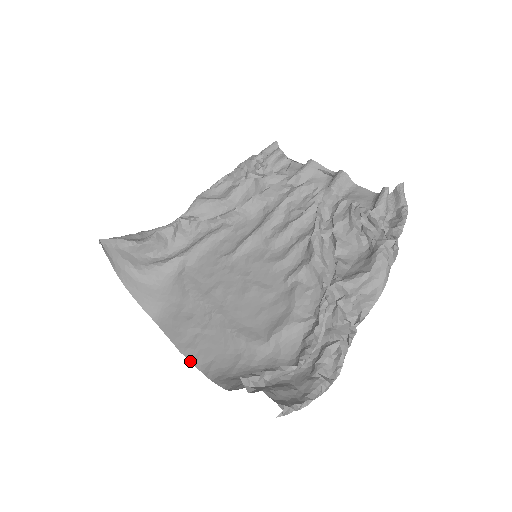
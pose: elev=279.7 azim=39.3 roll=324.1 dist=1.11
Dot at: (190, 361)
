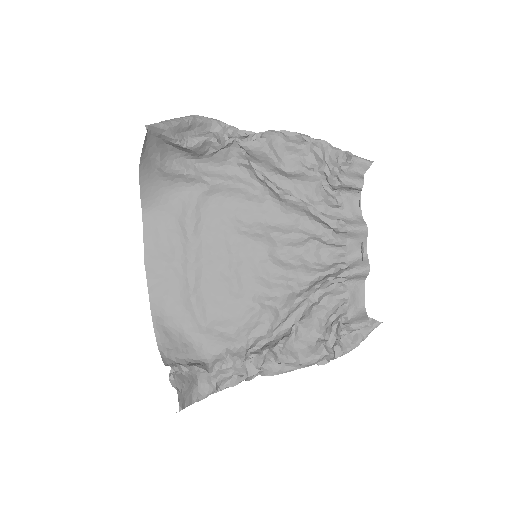
Dot at: (147, 280)
